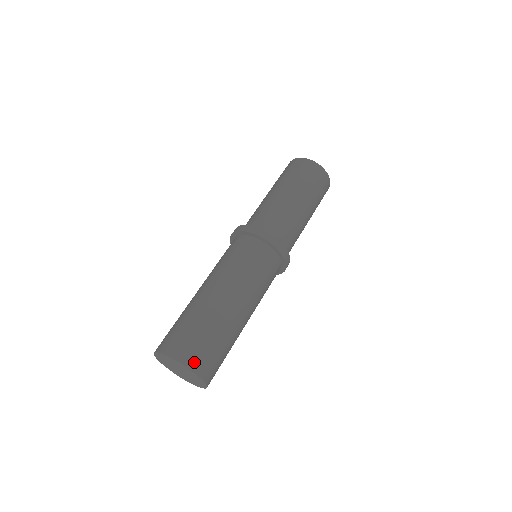
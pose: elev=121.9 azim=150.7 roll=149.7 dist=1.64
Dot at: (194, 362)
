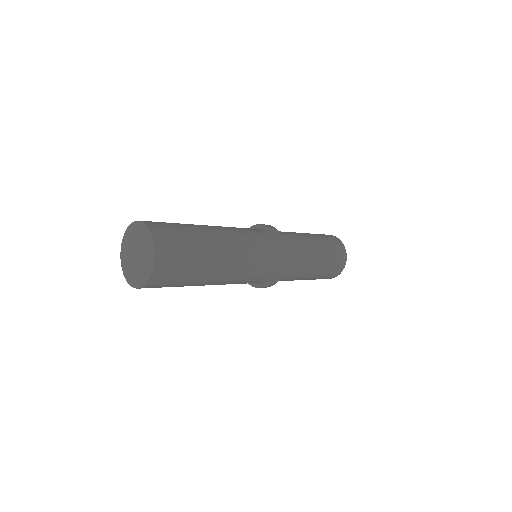
Dot at: (152, 223)
